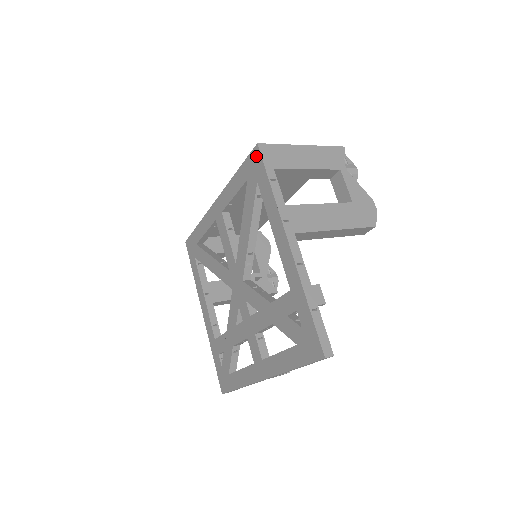
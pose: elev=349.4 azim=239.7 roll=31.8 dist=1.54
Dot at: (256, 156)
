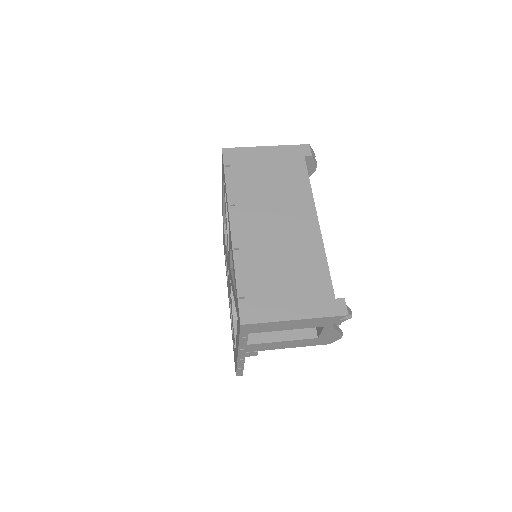
Dot at: (239, 321)
